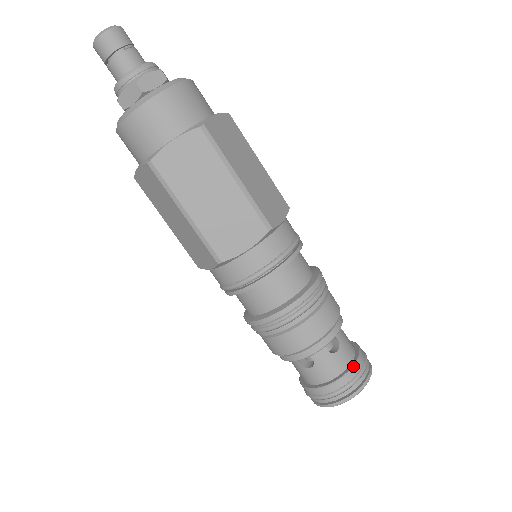
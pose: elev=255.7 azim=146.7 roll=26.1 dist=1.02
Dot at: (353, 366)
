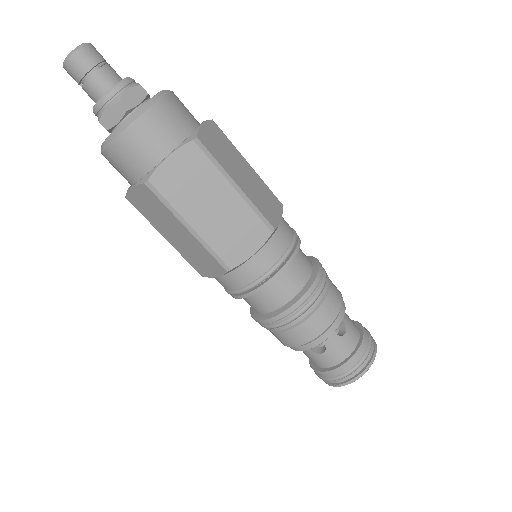
Dot at: (361, 344)
